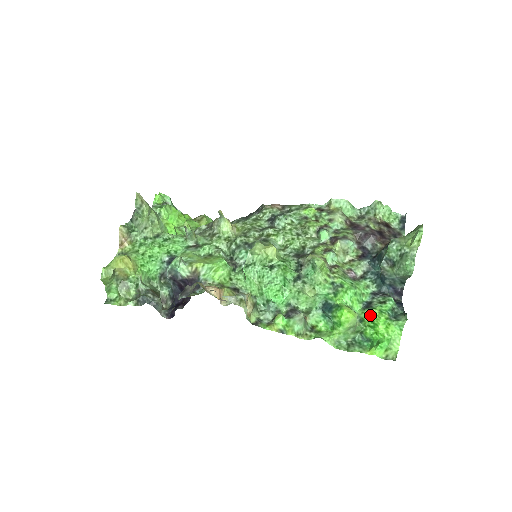
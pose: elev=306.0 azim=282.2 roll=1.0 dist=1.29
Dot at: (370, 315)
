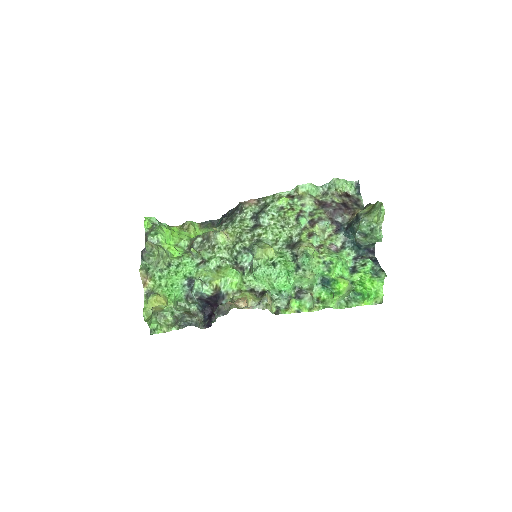
Dot at: (357, 277)
